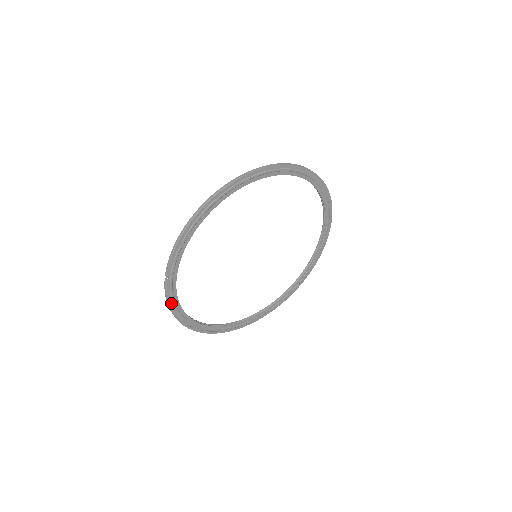
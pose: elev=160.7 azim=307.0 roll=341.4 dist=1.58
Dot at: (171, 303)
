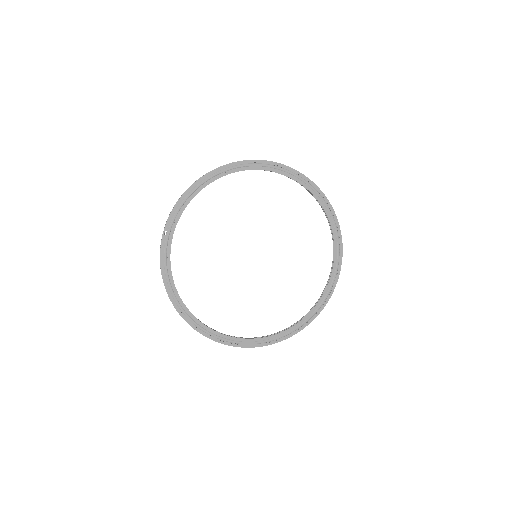
Dot at: (163, 264)
